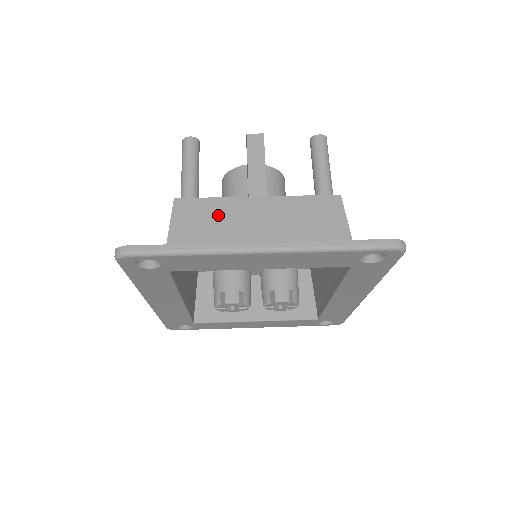
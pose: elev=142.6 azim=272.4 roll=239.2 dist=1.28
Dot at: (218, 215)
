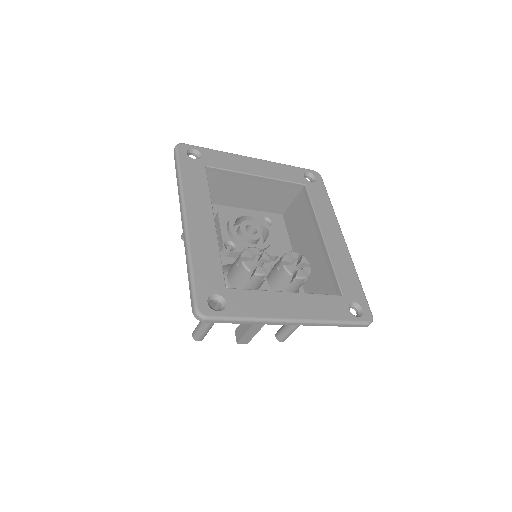
Dot at: (221, 195)
